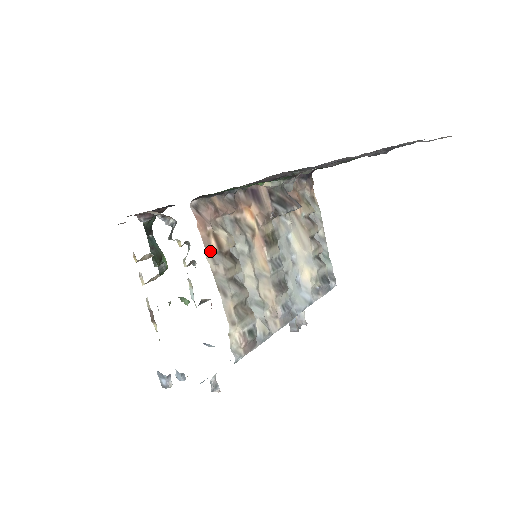
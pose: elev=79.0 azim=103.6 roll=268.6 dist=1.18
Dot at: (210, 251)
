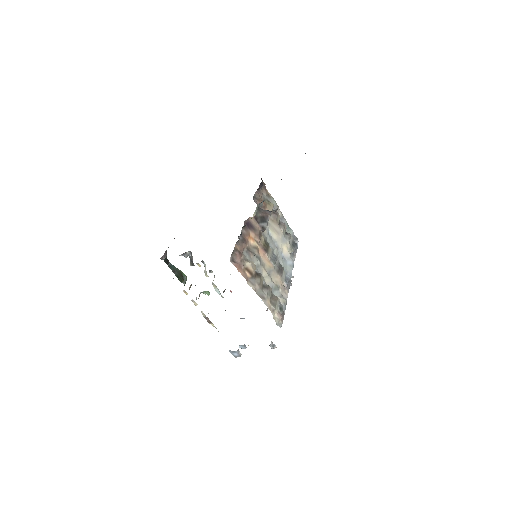
Dot at: (248, 280)
